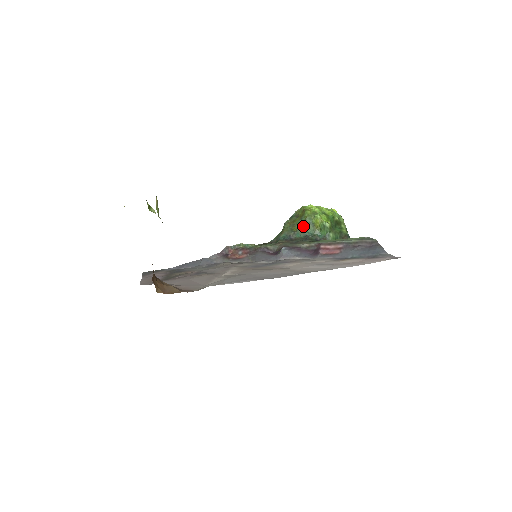
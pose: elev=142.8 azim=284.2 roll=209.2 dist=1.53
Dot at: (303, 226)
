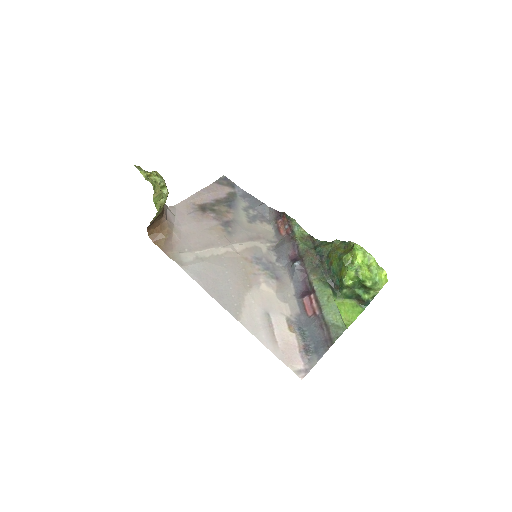
Dot at: (335, 261)
